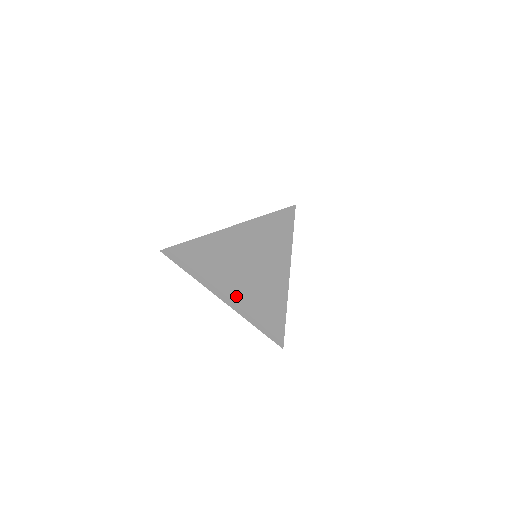
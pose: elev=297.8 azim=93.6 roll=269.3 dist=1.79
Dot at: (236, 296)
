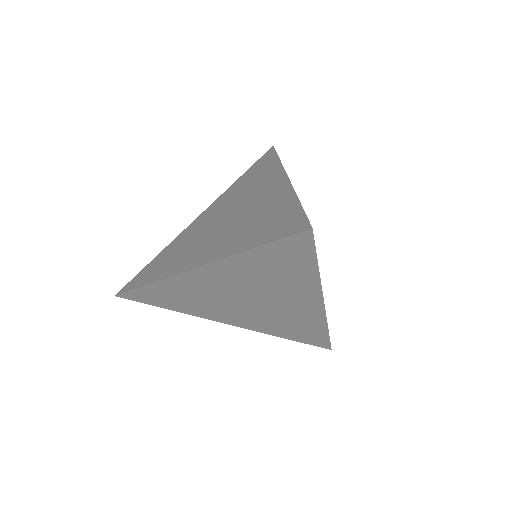
Dot at: (248, 320)
